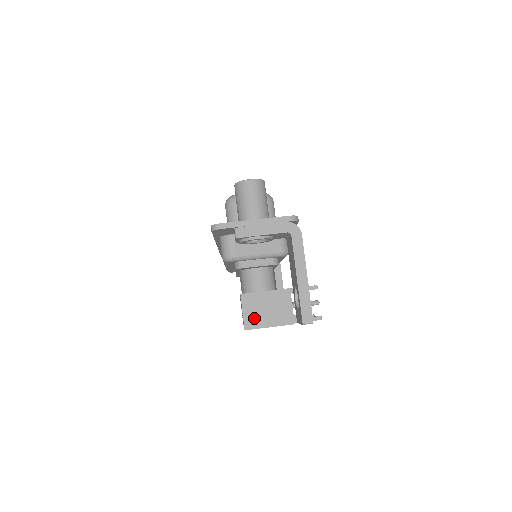
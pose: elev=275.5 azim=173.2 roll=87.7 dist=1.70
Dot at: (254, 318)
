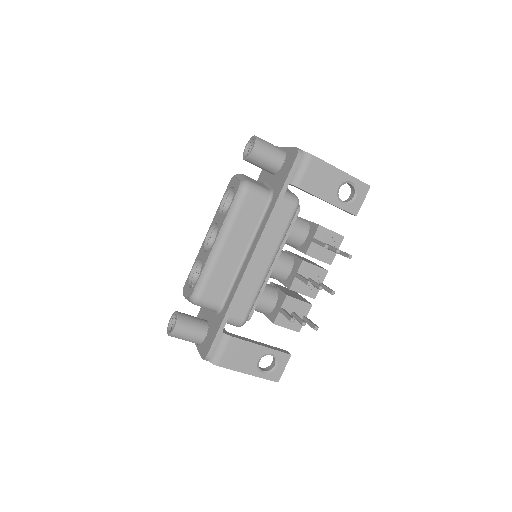
Dot at: occluded
